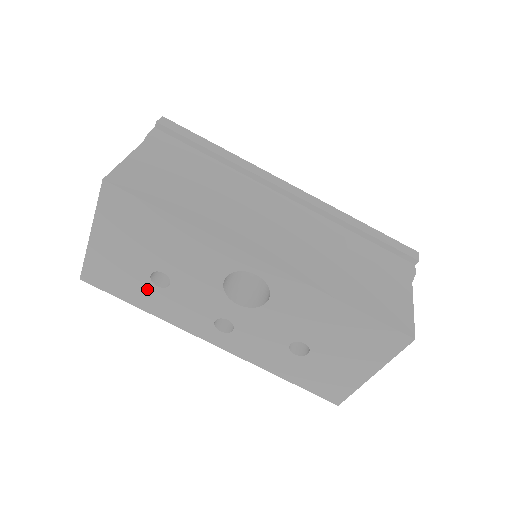
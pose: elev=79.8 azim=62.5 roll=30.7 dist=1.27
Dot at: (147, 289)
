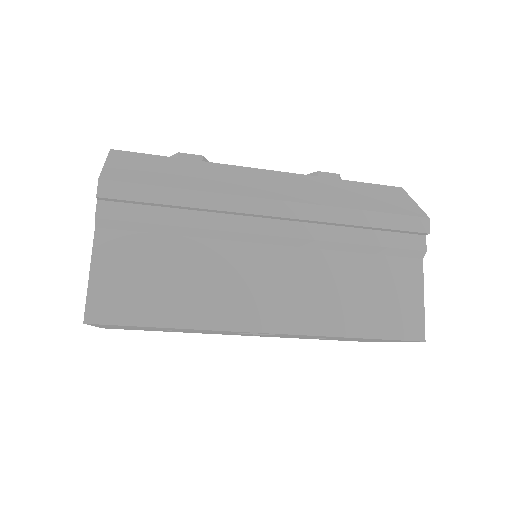
Dot at: occluded
